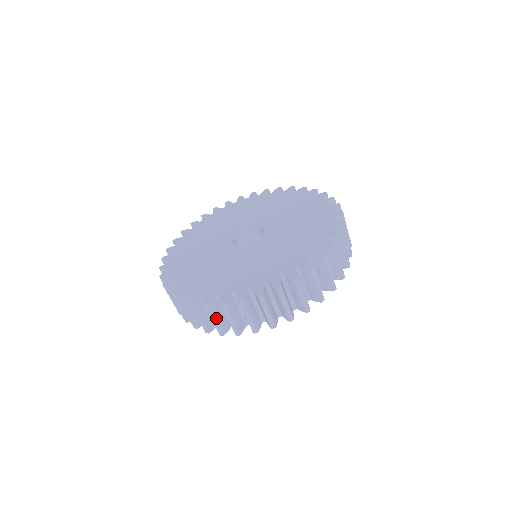
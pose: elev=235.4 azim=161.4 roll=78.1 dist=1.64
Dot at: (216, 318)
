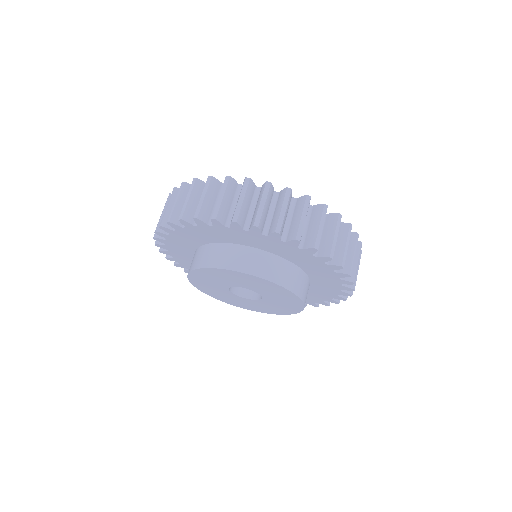
Dot at: (286, 211)
